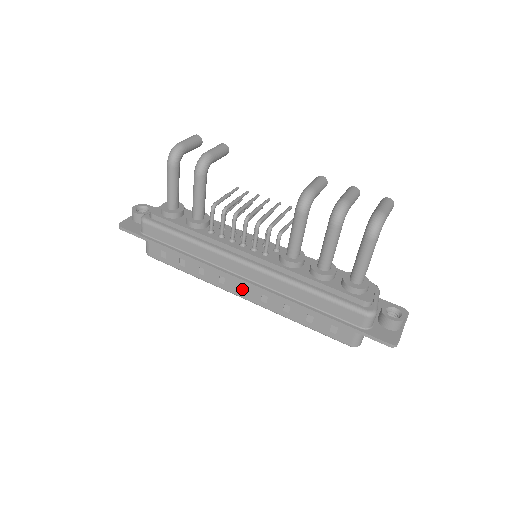
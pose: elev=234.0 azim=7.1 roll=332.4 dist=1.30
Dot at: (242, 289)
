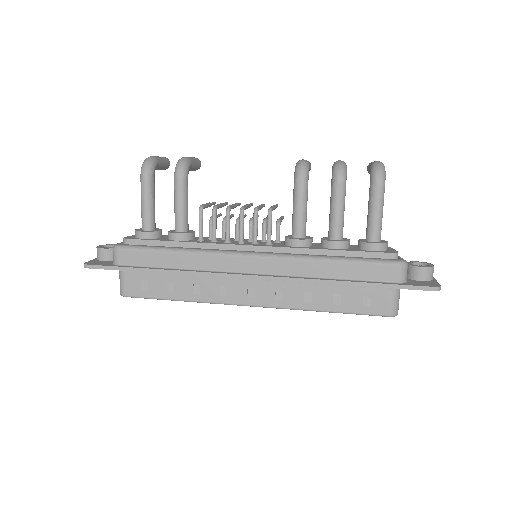
Dot at: (250, 294)
